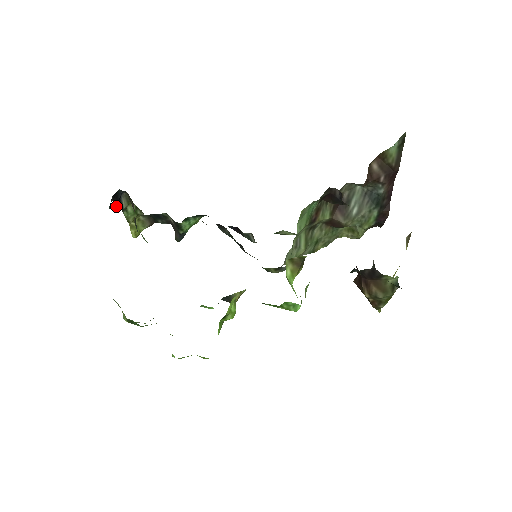
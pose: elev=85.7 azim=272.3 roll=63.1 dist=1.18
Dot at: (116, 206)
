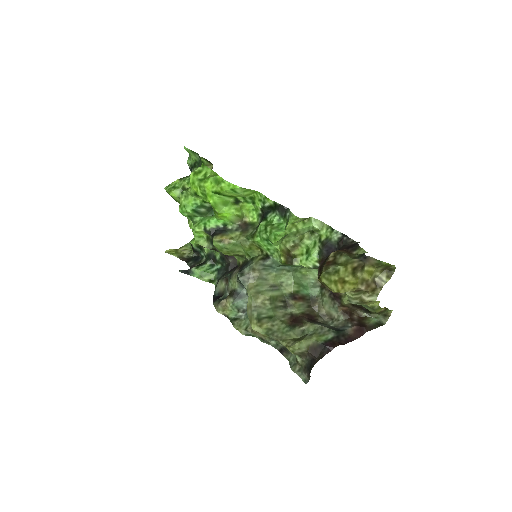
Dot at: occluded
